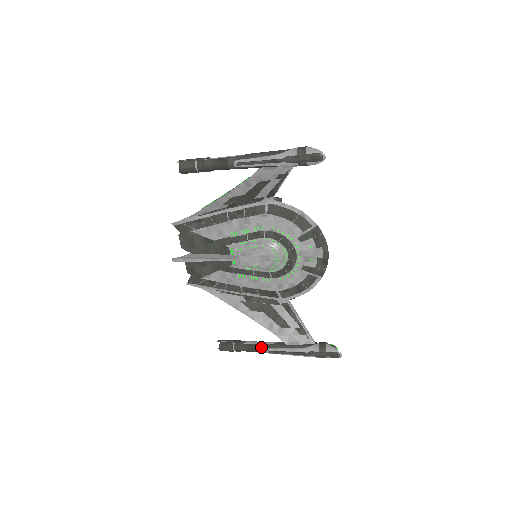
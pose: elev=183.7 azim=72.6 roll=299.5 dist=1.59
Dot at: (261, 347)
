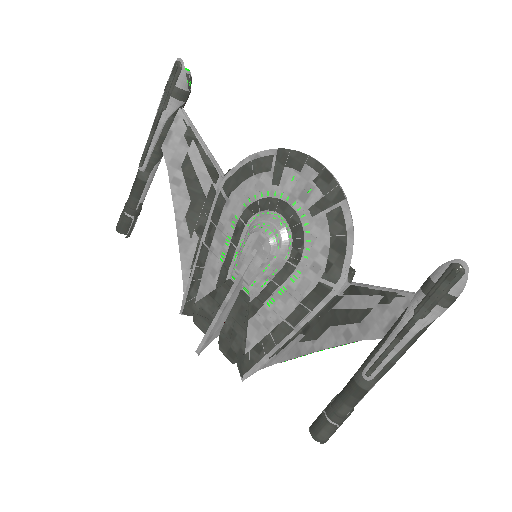
Dot at: (355, 379)
